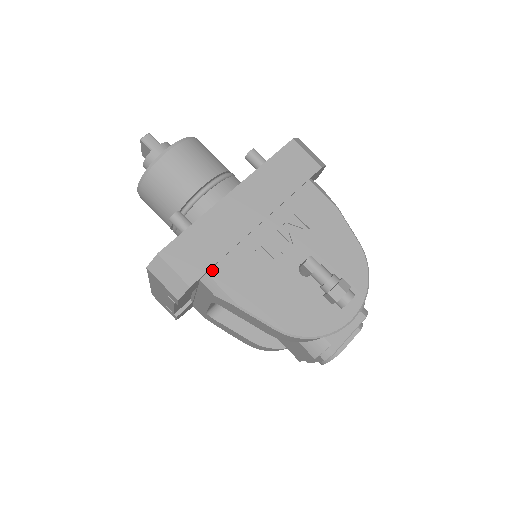
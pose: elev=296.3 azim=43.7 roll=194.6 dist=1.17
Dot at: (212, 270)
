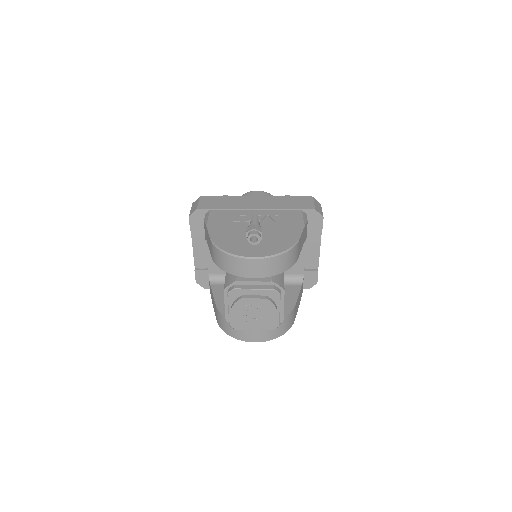
Dot at: (213, 210)
